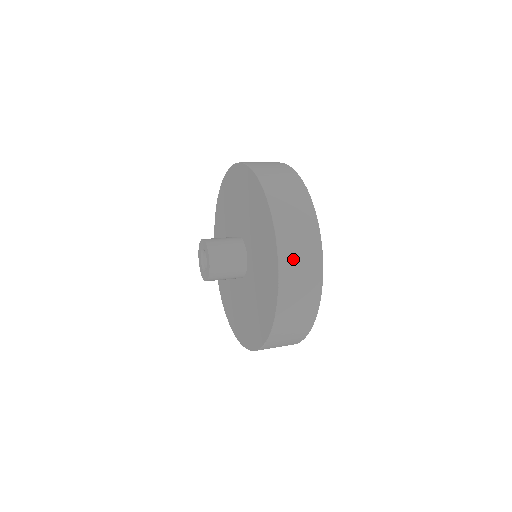
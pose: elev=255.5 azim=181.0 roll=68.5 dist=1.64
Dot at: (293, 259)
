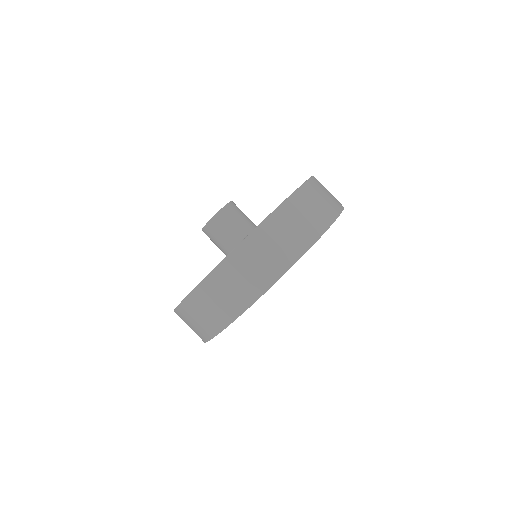
Dot at: (235, 272)
